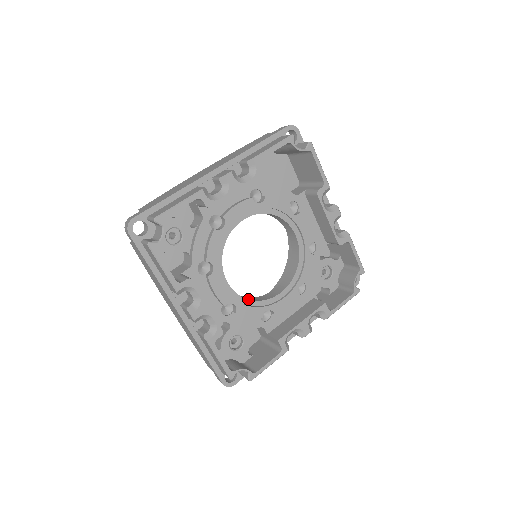
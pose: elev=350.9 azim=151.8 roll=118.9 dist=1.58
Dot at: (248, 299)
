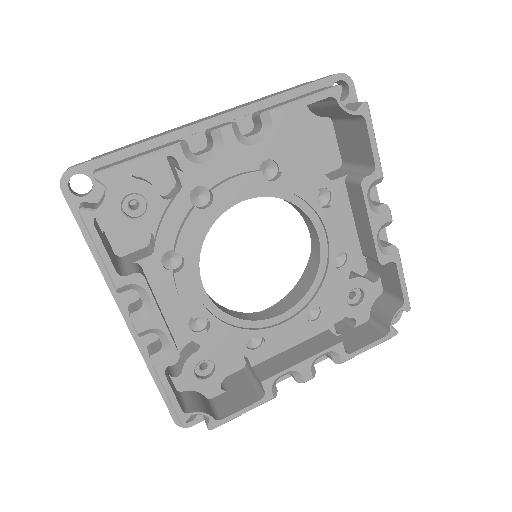
Dot at: (231, 315)
